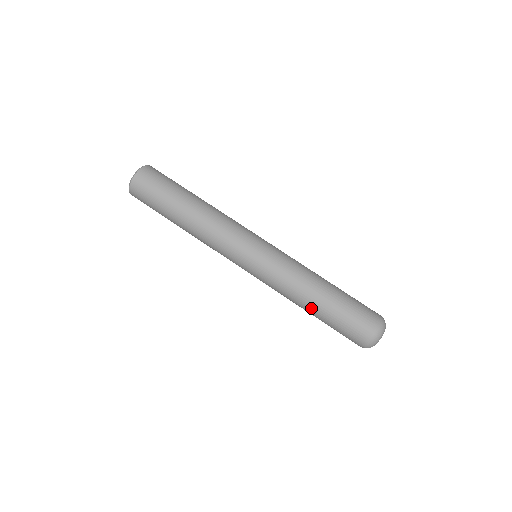
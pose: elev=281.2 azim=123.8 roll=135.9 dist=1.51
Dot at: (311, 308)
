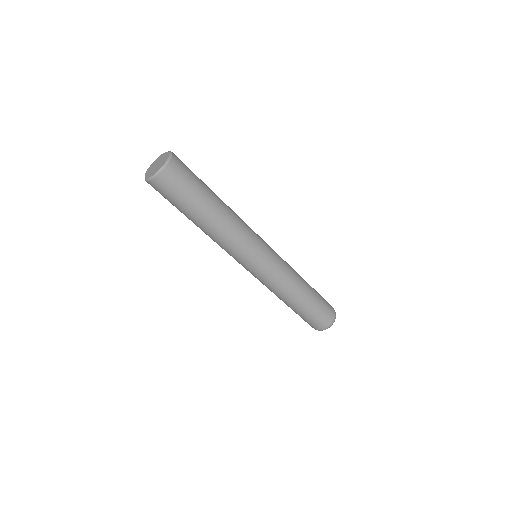
Dot at: (288, 305)
